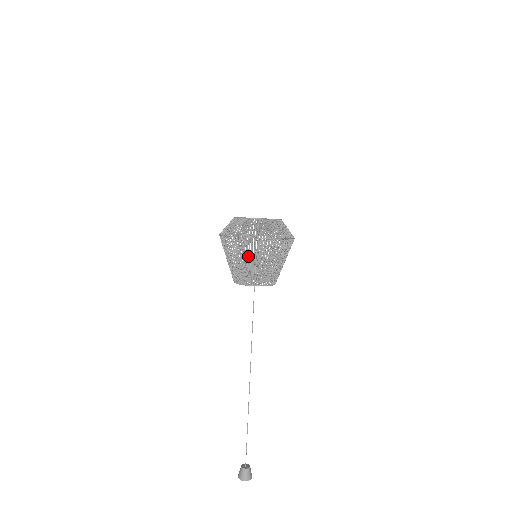
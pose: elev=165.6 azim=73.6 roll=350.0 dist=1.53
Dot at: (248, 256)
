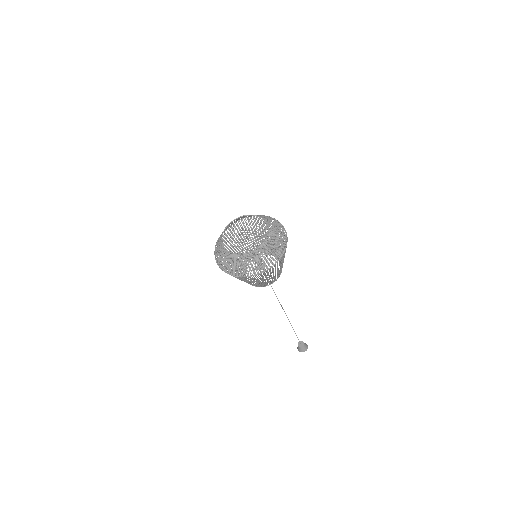
Dot at: occluded
